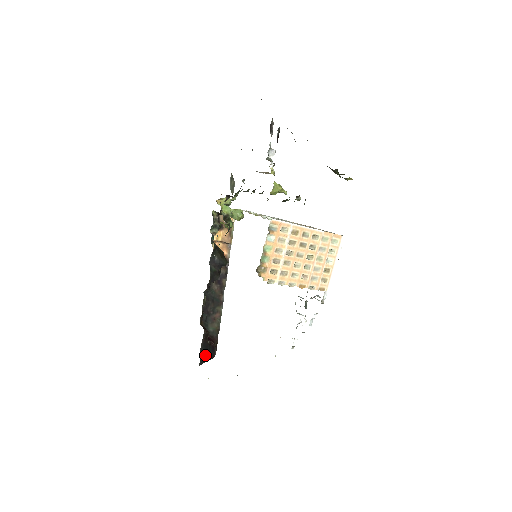
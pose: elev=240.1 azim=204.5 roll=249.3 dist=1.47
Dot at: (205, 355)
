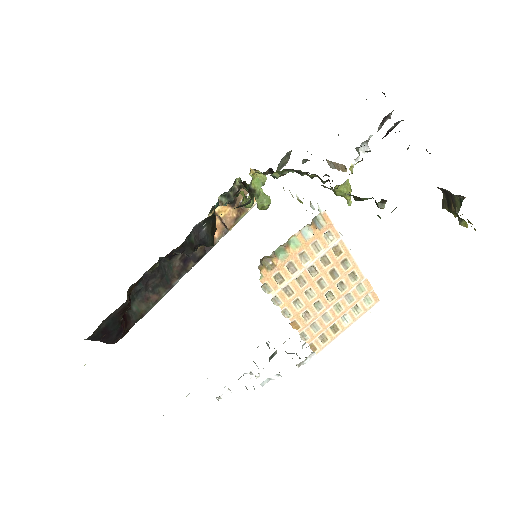
Dot at: (105, 332)
